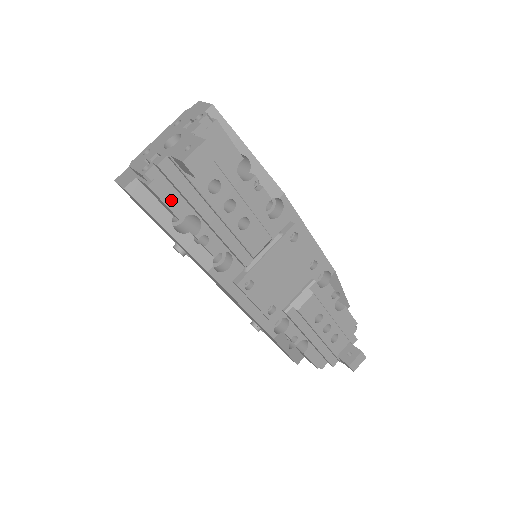
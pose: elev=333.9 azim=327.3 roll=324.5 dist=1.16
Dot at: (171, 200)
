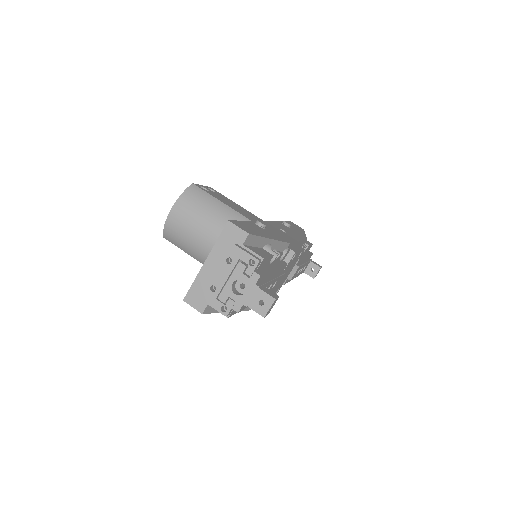
Dot at: occluded
